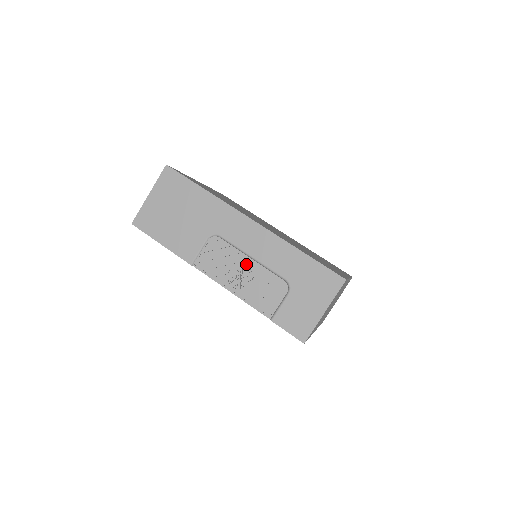
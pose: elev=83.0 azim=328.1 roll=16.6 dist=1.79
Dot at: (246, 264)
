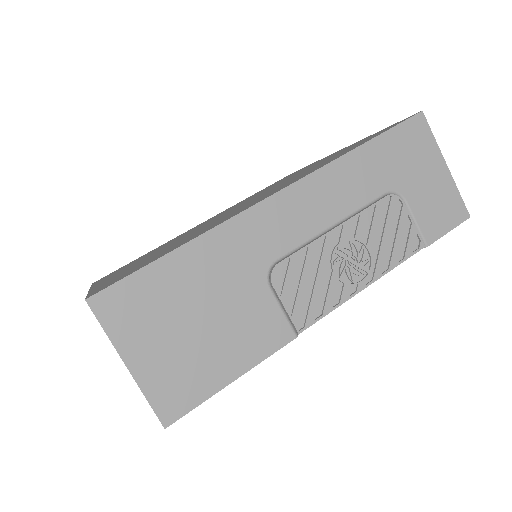
Dot at: (339, 240)
